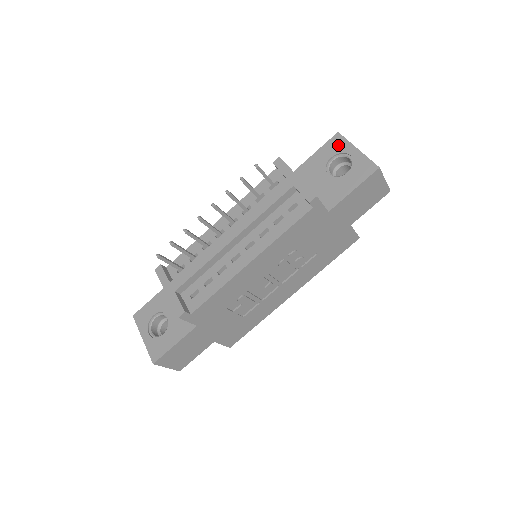
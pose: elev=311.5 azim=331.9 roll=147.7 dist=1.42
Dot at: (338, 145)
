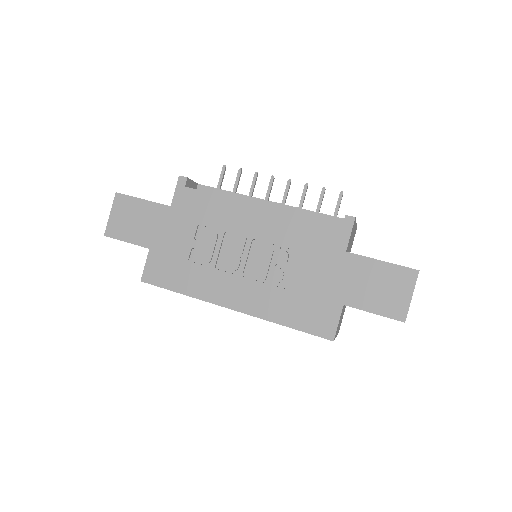
Dot at: occluded
